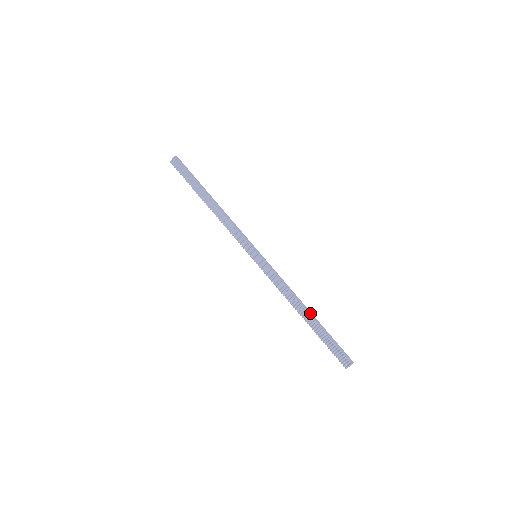
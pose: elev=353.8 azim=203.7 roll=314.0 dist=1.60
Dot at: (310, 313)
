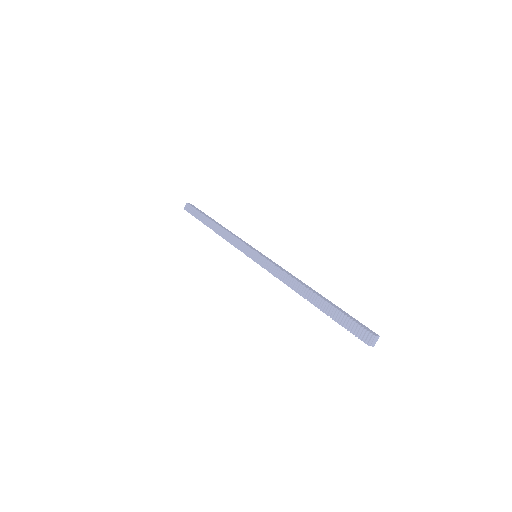
Dot at: (316, 292)
